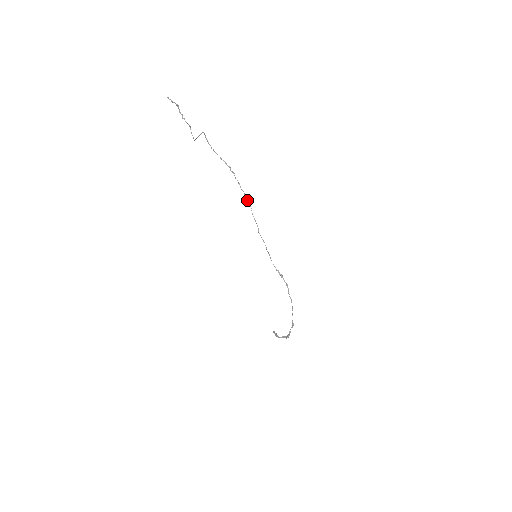
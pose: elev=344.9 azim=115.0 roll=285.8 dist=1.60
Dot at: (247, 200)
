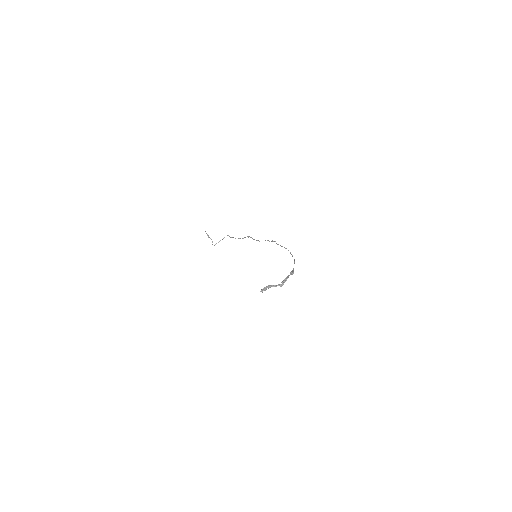
Dot at: (257, 240)
